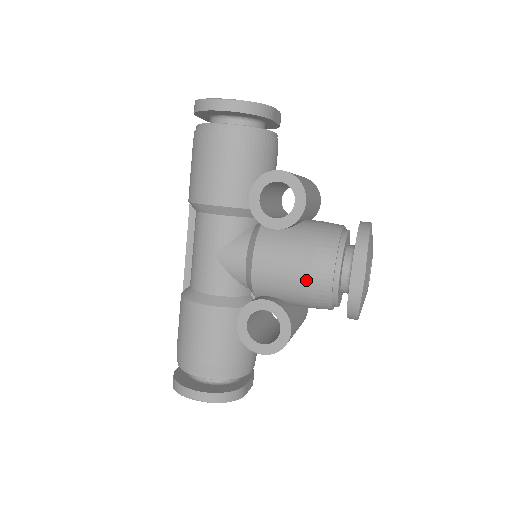
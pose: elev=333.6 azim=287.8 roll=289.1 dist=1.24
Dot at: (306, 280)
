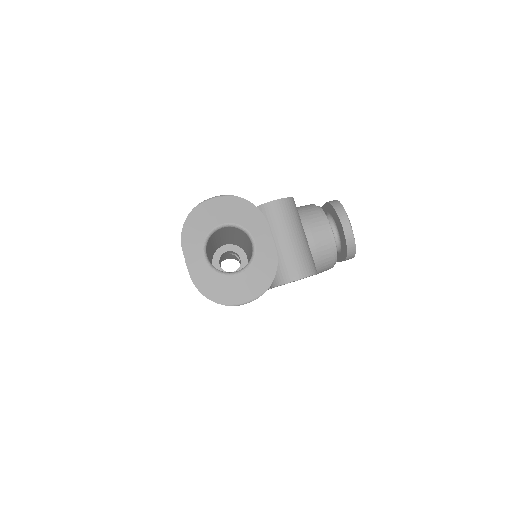
Dot at: occluded
